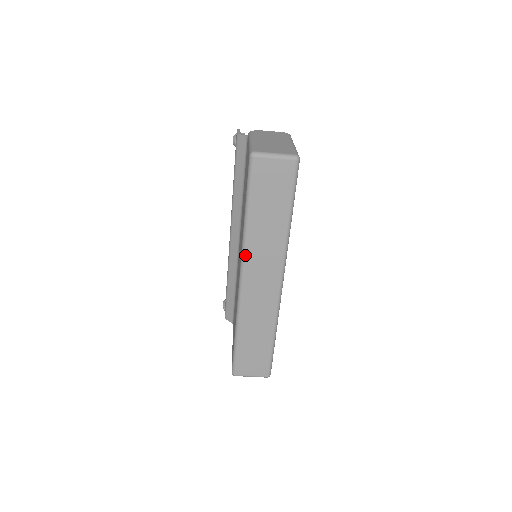
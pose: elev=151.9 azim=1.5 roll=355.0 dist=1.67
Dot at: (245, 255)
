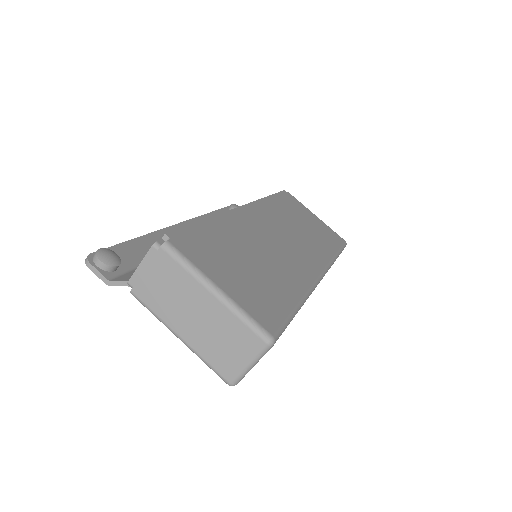
Dot at: occluded
